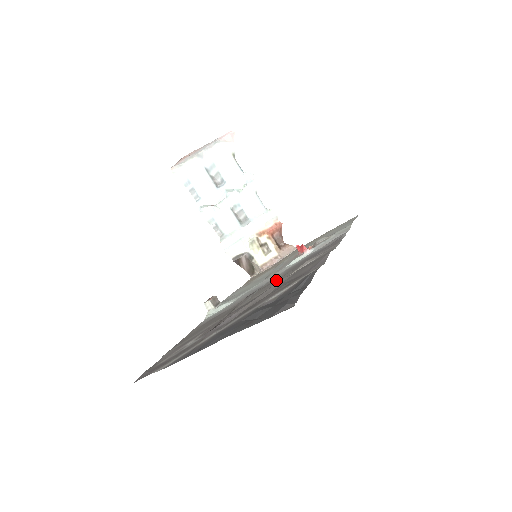
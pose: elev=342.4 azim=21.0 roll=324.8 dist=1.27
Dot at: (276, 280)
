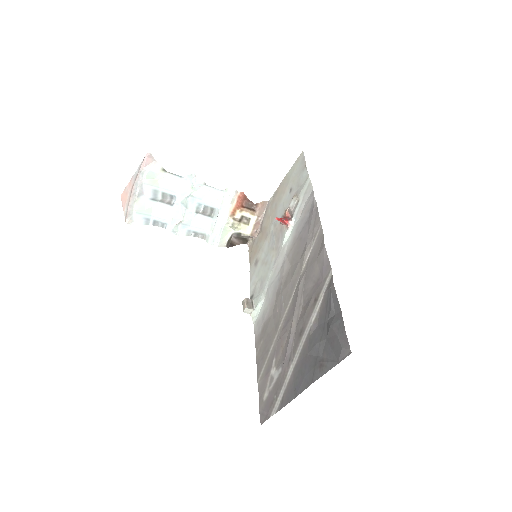
Dot at: (291, 276)
